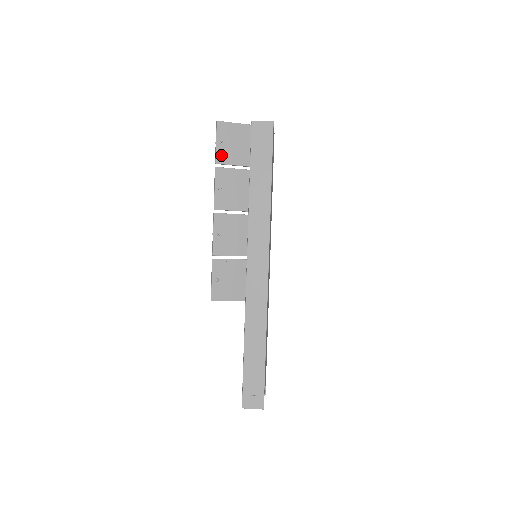
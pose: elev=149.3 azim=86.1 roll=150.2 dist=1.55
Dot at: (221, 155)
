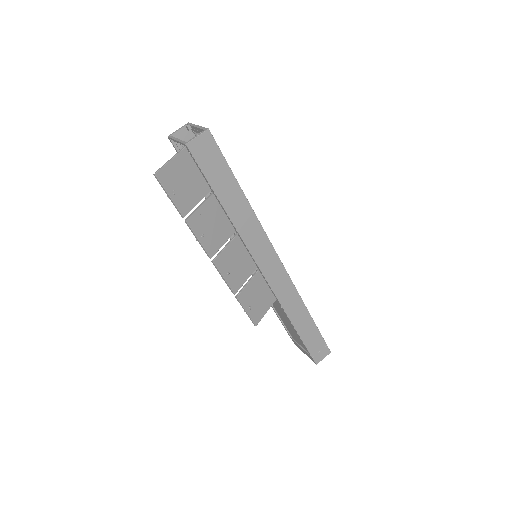
Dot at: (182, 205)
